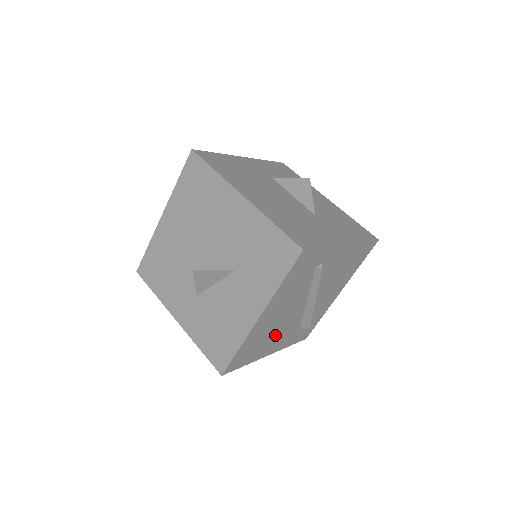
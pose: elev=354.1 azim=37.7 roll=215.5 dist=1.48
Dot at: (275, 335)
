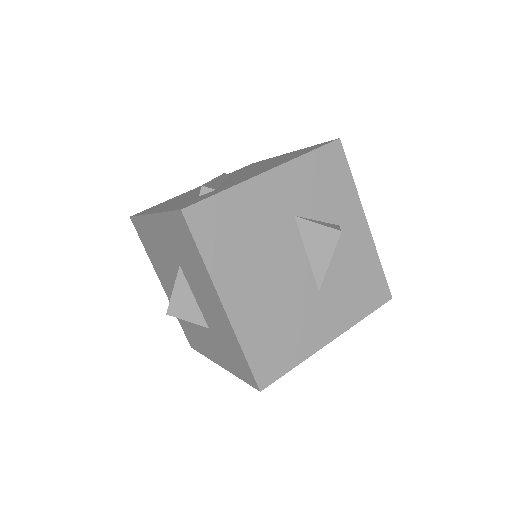
Dot at: occluded
